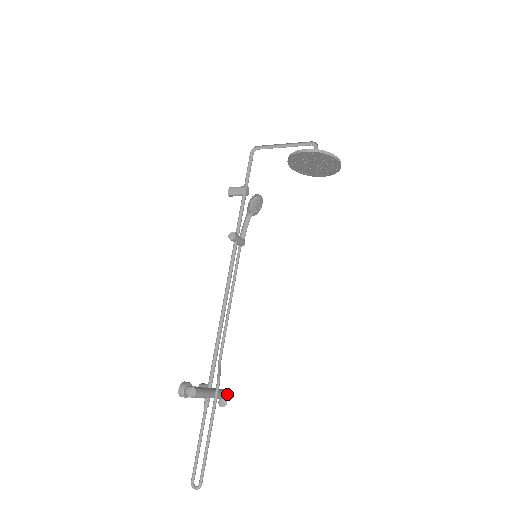
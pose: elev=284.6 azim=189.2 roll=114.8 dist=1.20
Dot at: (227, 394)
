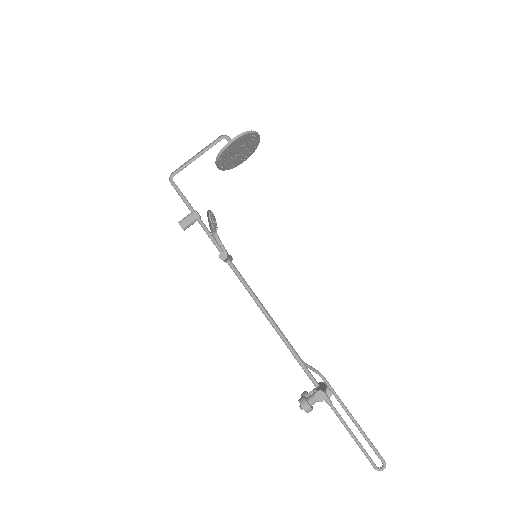
Dot at: (325, 384)
